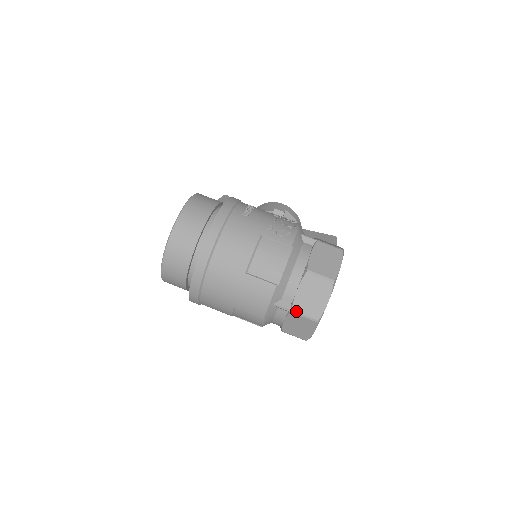
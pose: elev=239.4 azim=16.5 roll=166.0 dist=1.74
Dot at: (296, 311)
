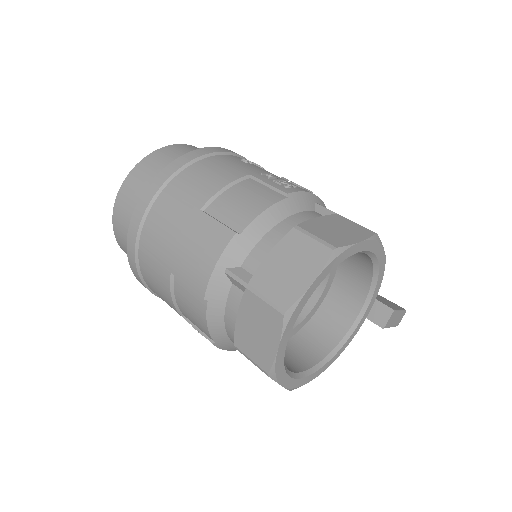
Dot at: (254, 287)
